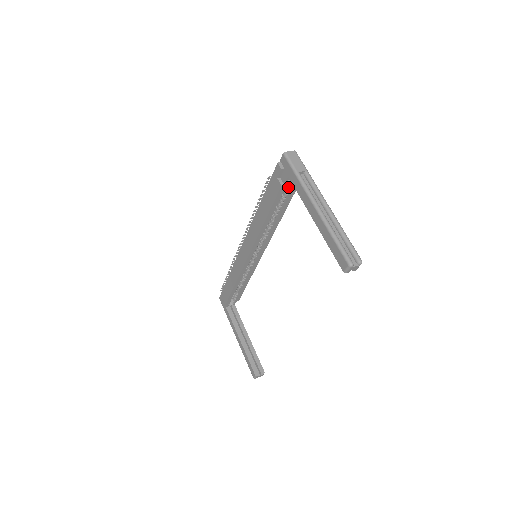
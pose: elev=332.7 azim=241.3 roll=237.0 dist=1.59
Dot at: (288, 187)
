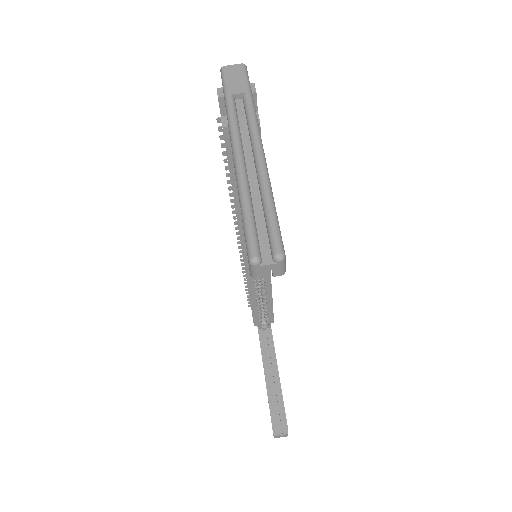
Dot at: occluded
